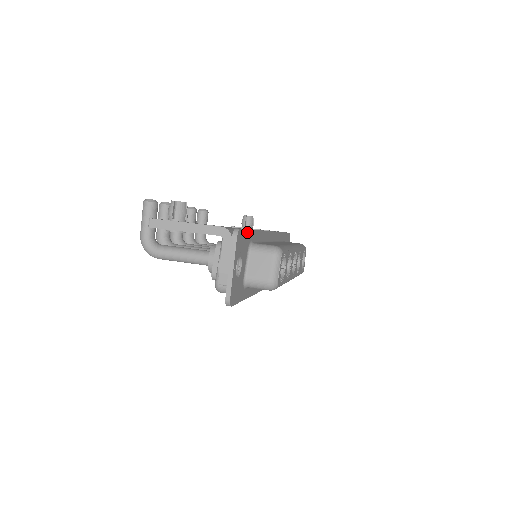
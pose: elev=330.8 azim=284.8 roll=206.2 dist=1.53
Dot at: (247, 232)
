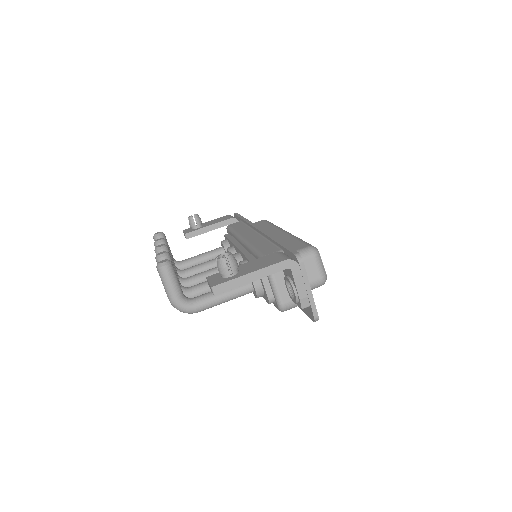
Dot at: occluded
